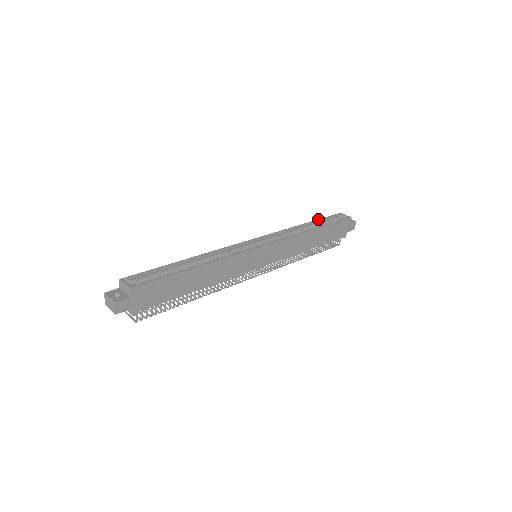
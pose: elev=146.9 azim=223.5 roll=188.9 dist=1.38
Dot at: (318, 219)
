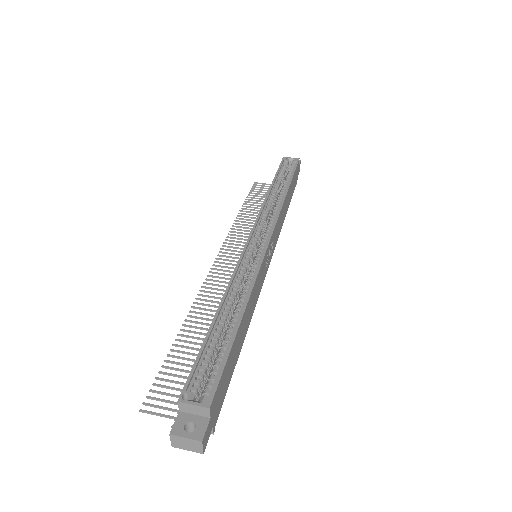
Dot at: (275, 175)
